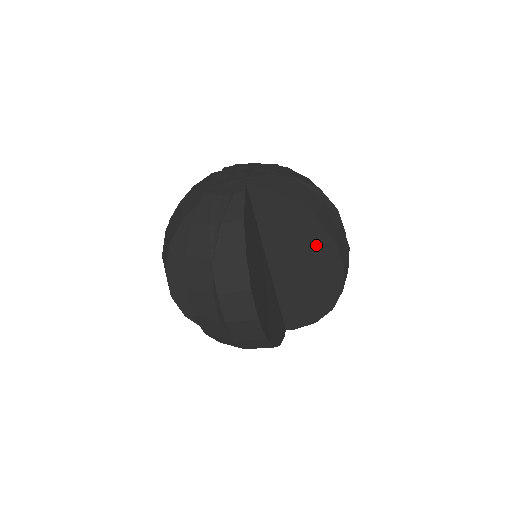
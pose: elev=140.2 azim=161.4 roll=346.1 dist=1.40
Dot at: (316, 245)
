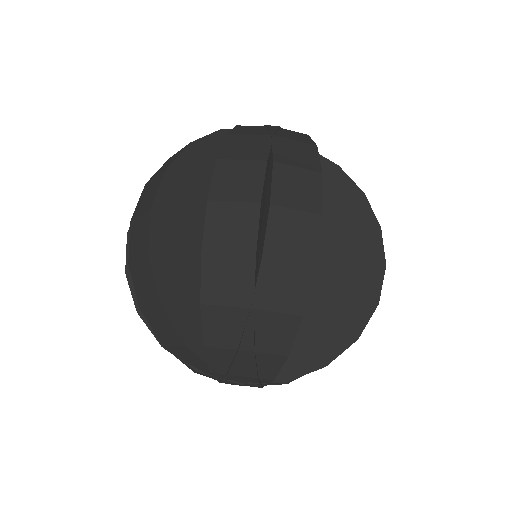
Dot at: (356, 229)
